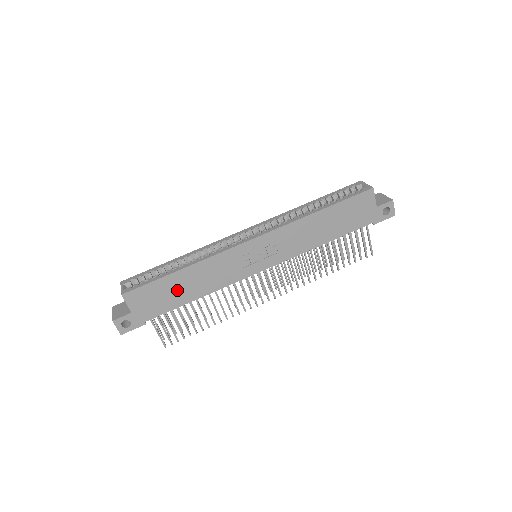
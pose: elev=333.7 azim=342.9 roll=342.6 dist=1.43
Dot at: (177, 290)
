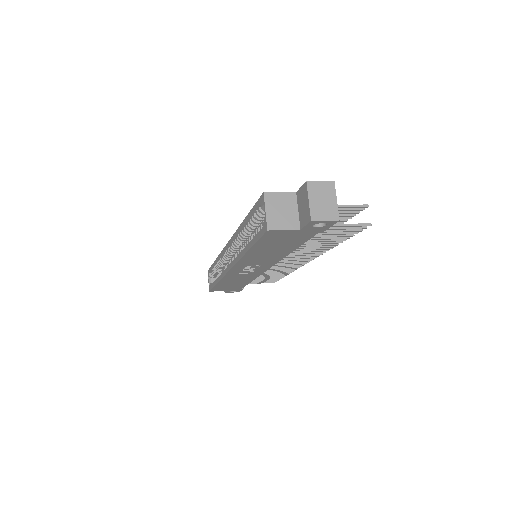
Dot at: (232, 284)
